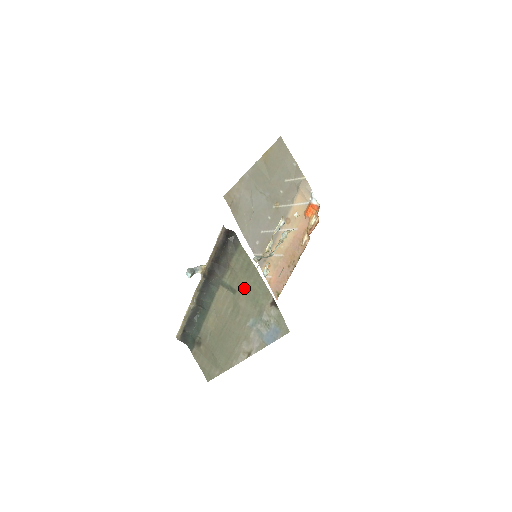
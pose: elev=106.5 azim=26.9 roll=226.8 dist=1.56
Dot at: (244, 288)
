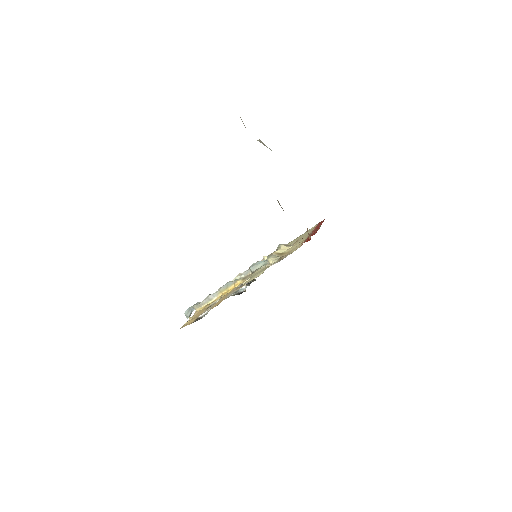
Dot at: occluded
